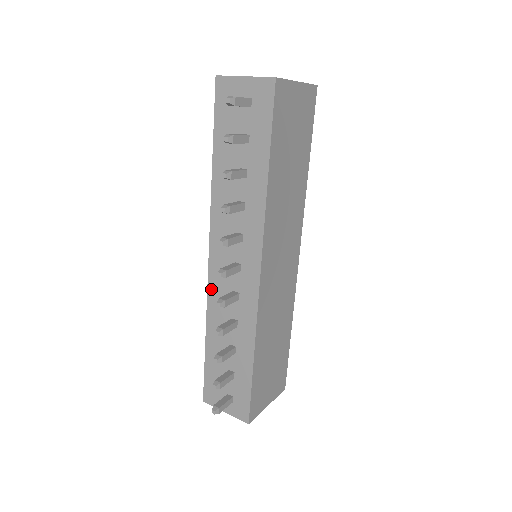
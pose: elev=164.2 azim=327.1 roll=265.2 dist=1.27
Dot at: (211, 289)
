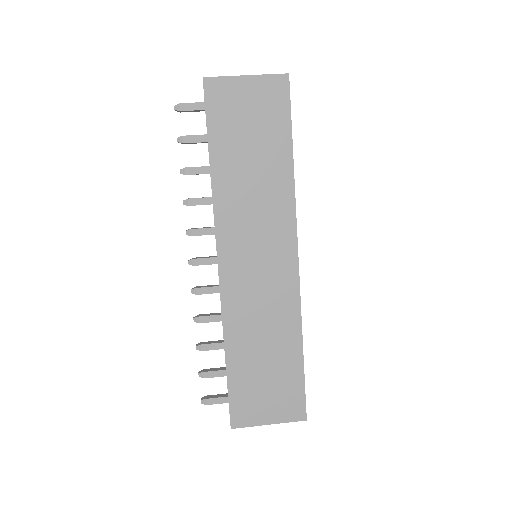
Dot at: occluded
